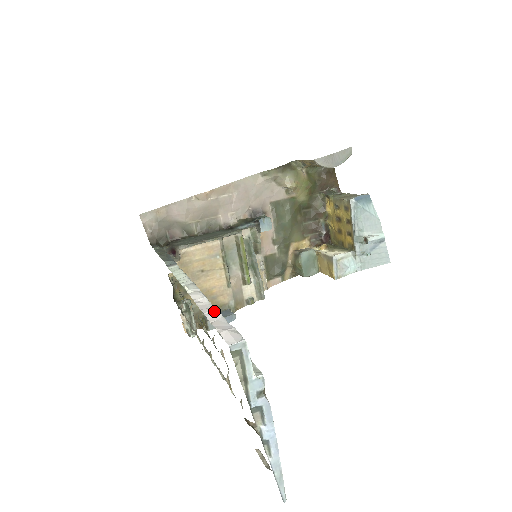
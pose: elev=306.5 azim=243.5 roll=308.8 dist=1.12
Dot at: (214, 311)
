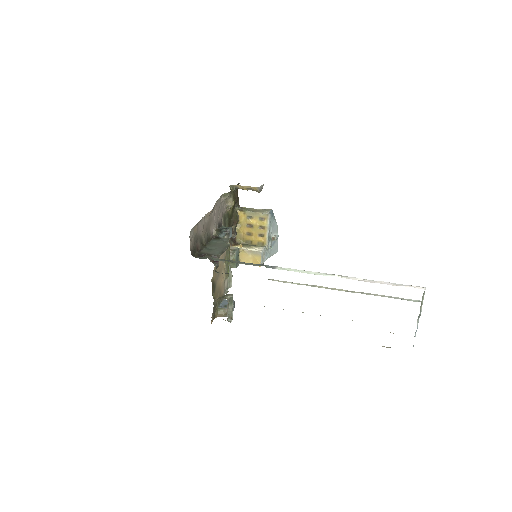
Dot at: (383, 282)
